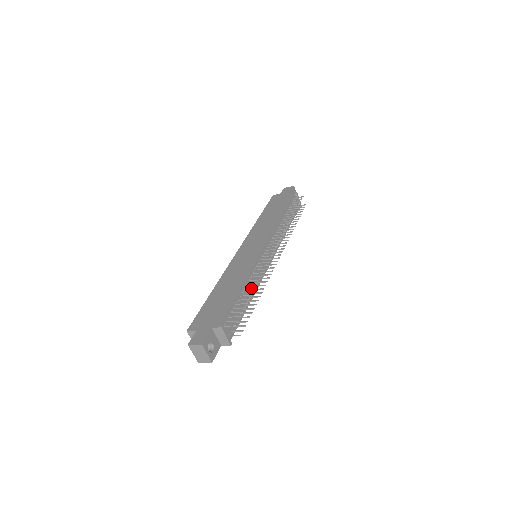
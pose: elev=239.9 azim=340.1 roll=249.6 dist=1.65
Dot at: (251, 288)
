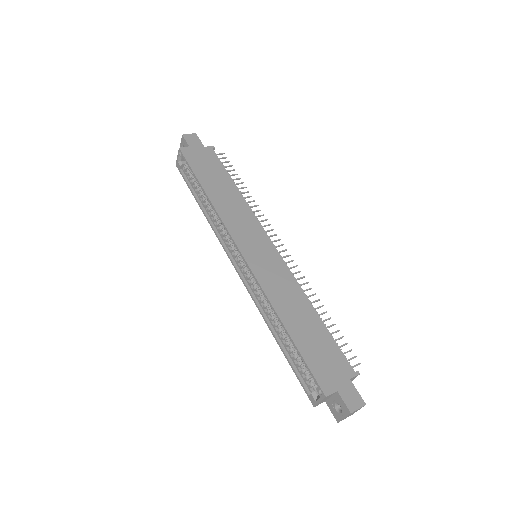
Dot at: occluded
